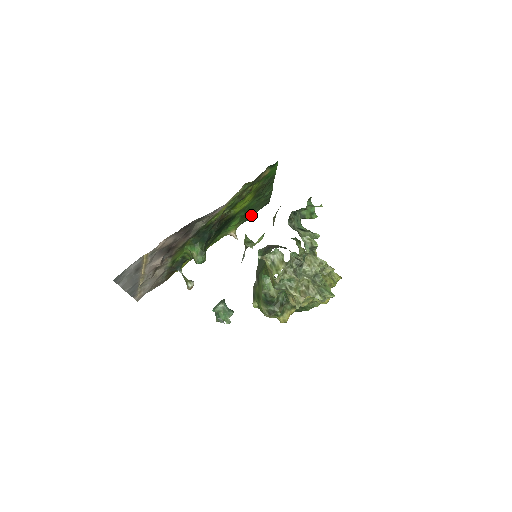
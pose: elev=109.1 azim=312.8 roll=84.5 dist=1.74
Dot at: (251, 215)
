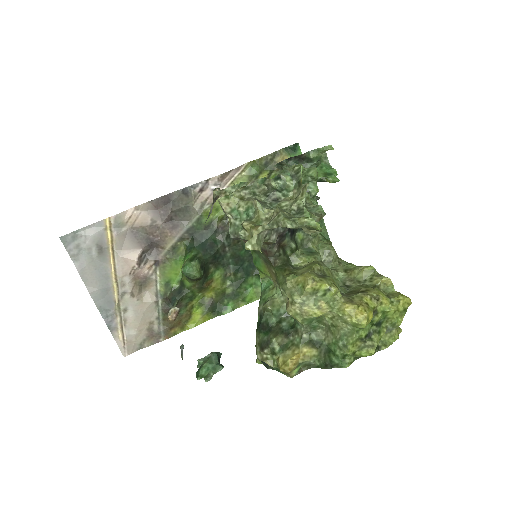
Dot at: occluded
